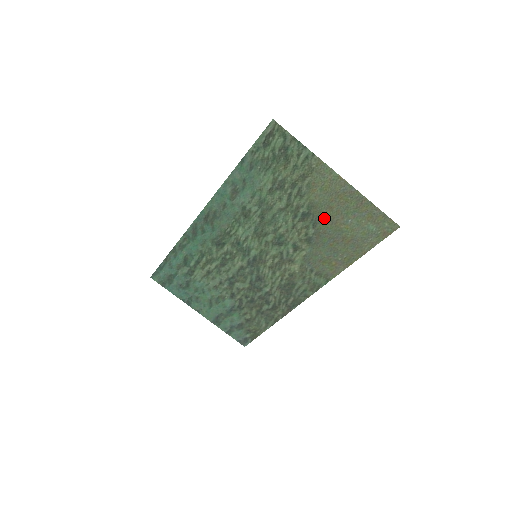
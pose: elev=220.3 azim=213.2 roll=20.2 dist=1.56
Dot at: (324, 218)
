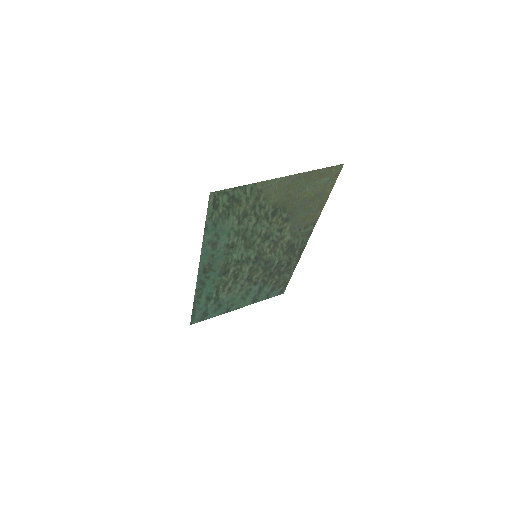
Dot at: (288, 203)
